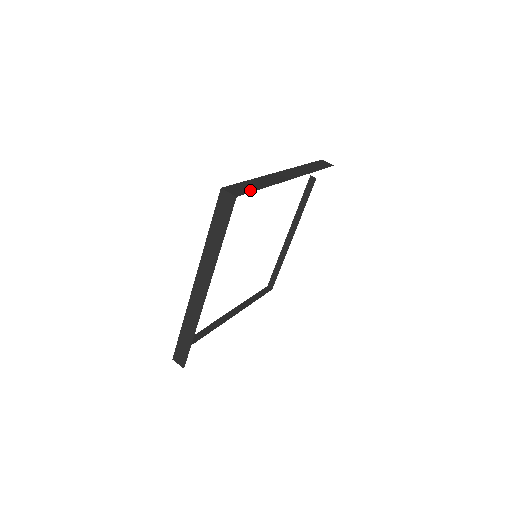
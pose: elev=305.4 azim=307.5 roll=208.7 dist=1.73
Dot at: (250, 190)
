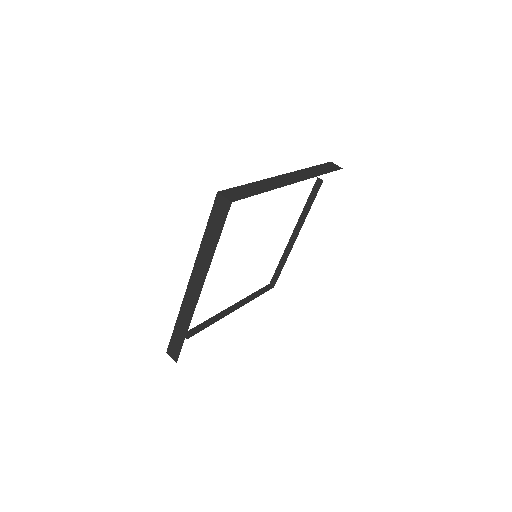
Dot at: (247, 195)
